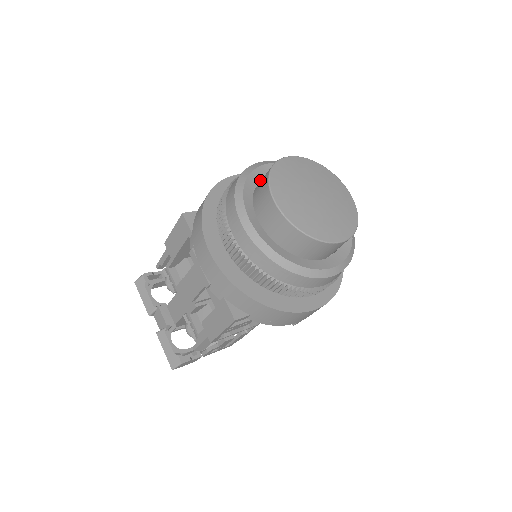
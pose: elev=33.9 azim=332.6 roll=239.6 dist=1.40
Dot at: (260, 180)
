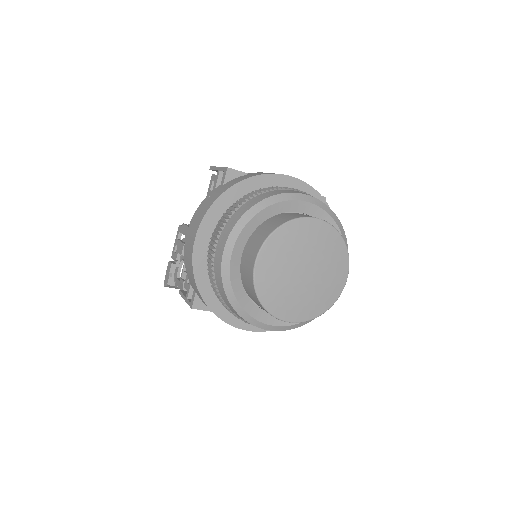
Dot at: (239, 276)
